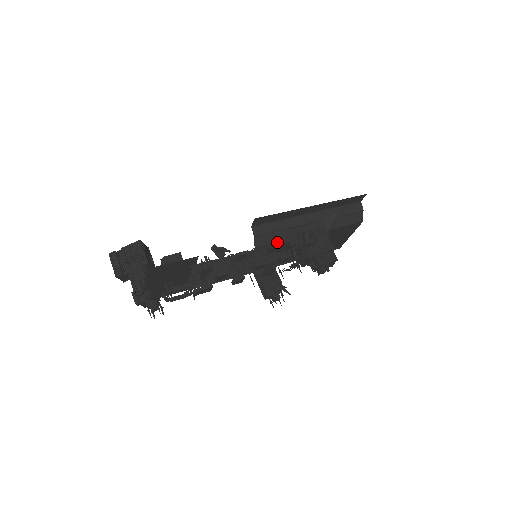
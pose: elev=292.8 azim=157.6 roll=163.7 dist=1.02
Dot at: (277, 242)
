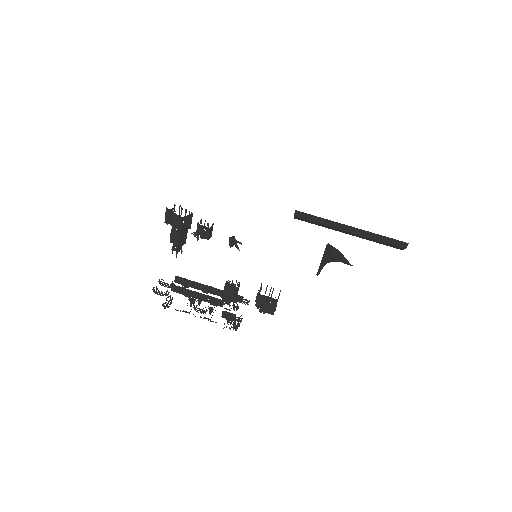
Dot at: occluded
